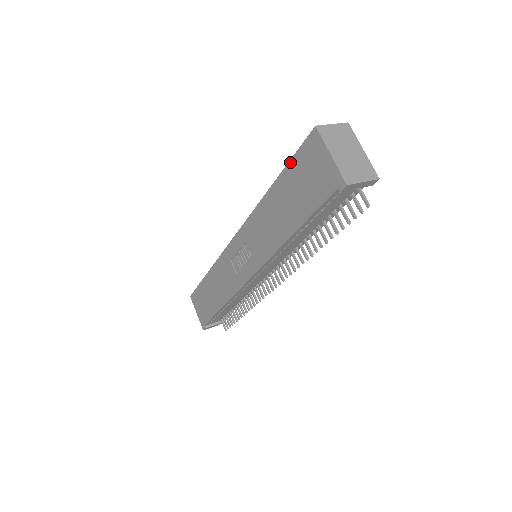
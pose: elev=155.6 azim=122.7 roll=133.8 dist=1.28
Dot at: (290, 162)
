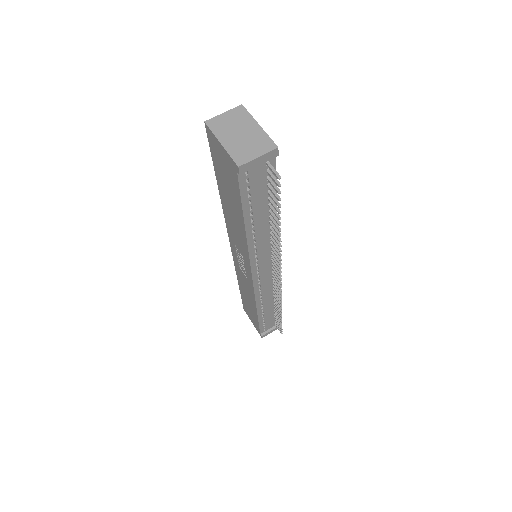
Dot at: (213, 162)
